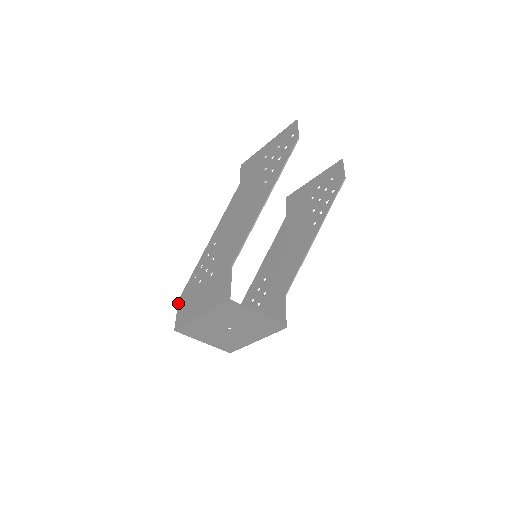
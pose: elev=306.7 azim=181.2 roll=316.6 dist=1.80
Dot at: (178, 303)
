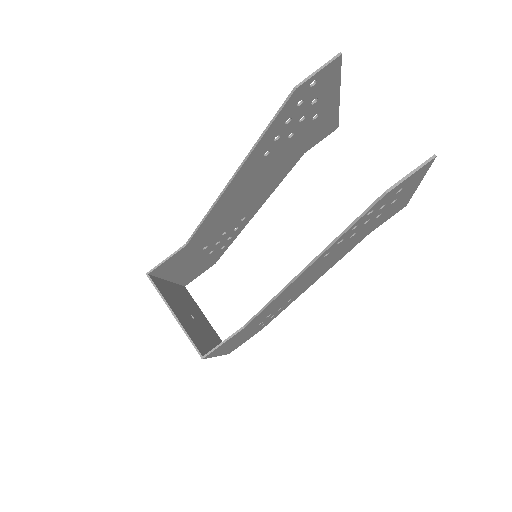
Dot at: (210, 265)
